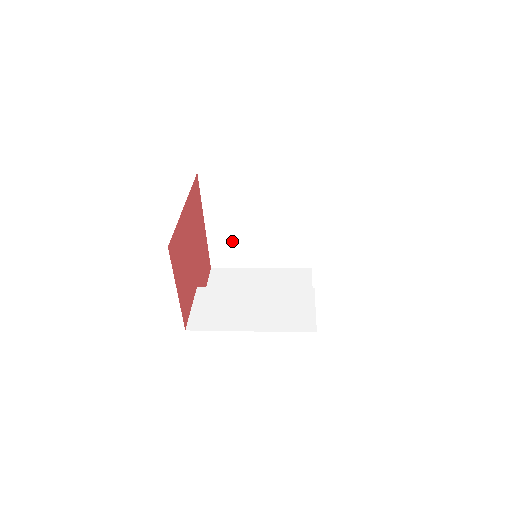
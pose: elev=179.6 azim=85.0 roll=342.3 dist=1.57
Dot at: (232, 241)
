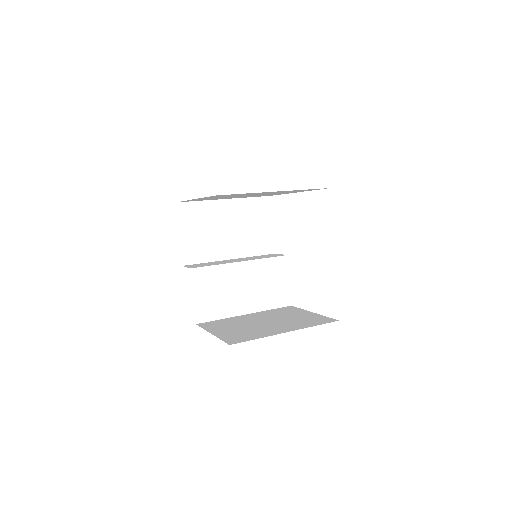
Dot at: occluded
